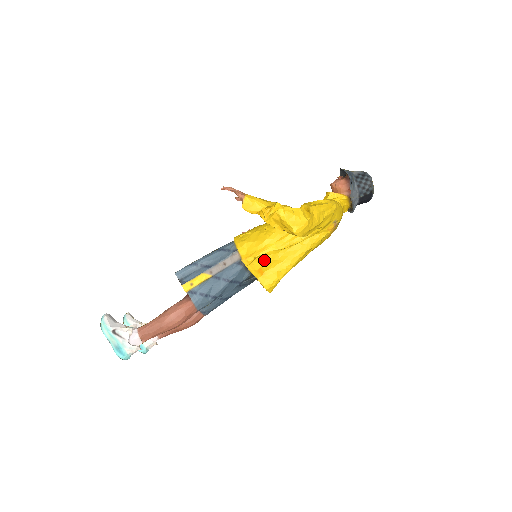
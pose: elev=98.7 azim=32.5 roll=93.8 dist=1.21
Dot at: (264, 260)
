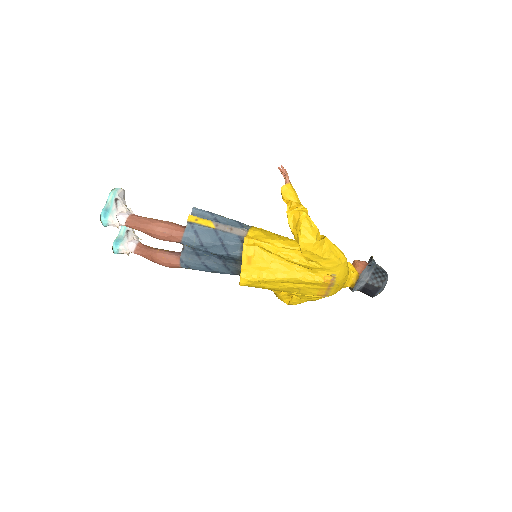
Dot at: (260, 253)
